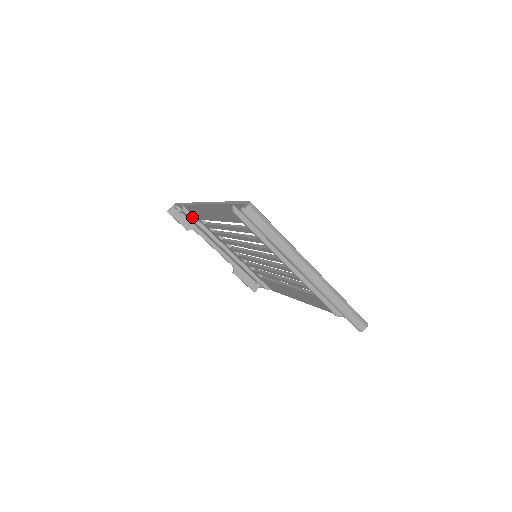
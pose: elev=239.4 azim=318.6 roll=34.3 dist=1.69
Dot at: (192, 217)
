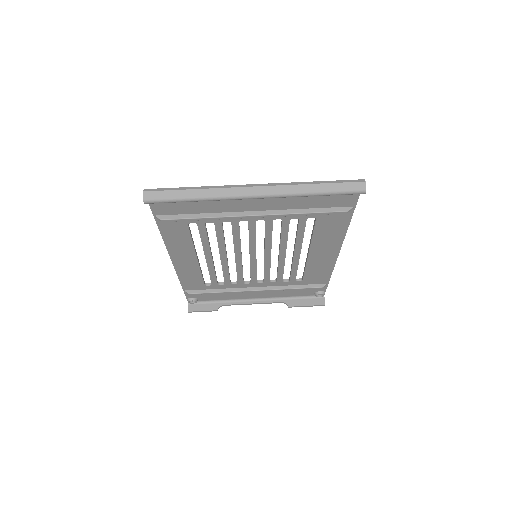
Dot at: (200, 292)
